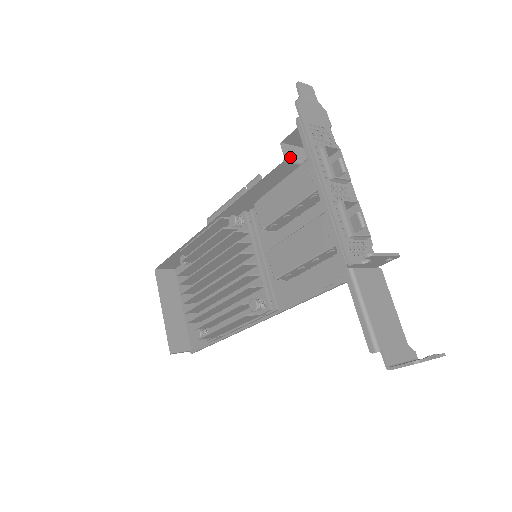
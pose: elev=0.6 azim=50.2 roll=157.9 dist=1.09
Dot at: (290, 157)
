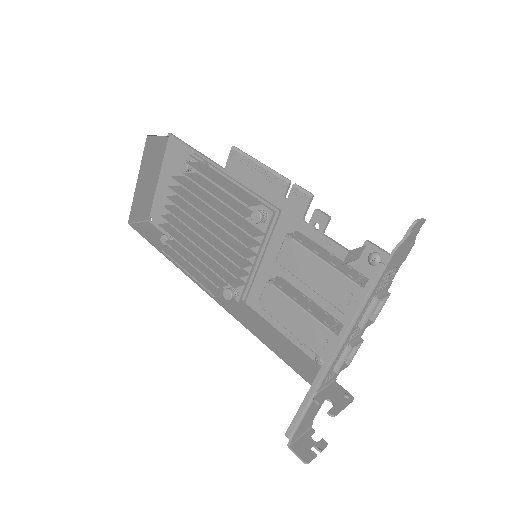
Dot at: (347, 262)
